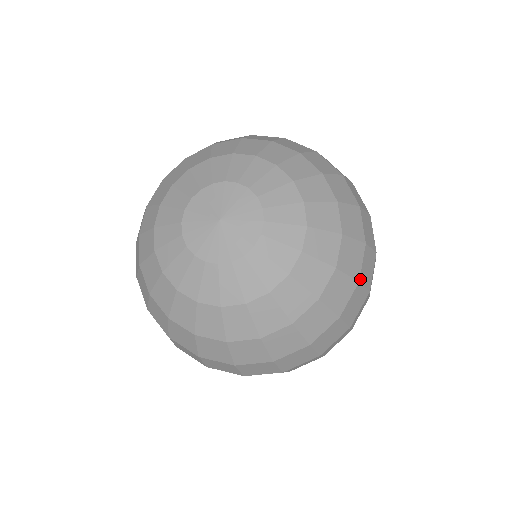
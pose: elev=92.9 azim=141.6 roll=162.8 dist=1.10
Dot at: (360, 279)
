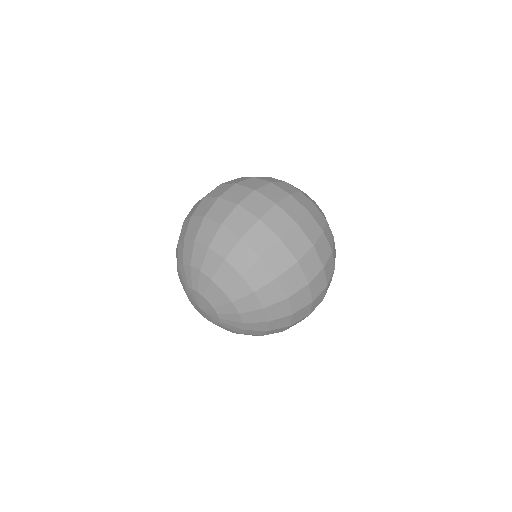
Dot at: (288, 295)
